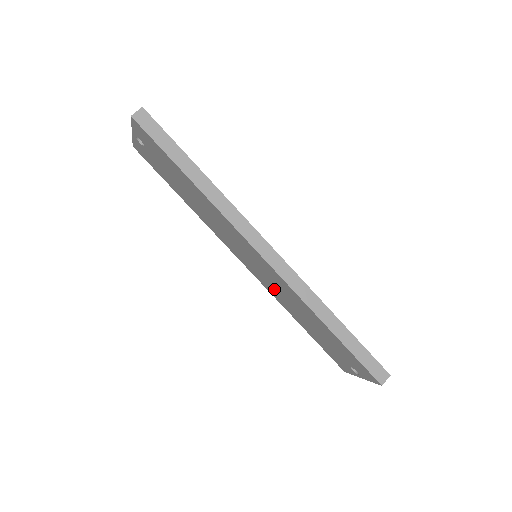
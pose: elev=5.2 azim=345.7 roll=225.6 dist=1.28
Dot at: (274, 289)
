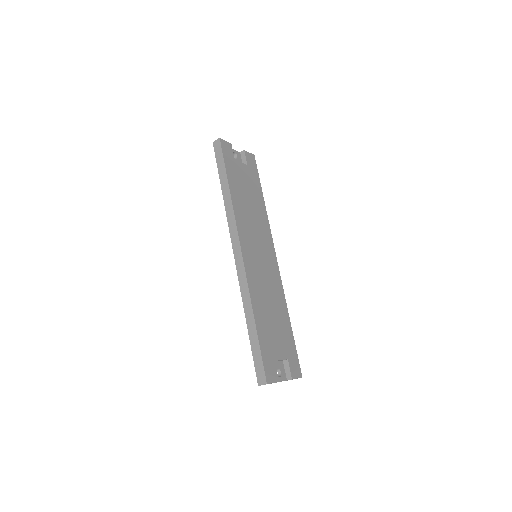
Dot at: occluded
